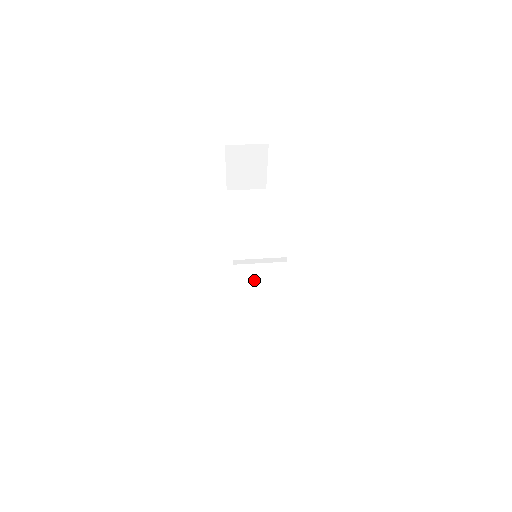
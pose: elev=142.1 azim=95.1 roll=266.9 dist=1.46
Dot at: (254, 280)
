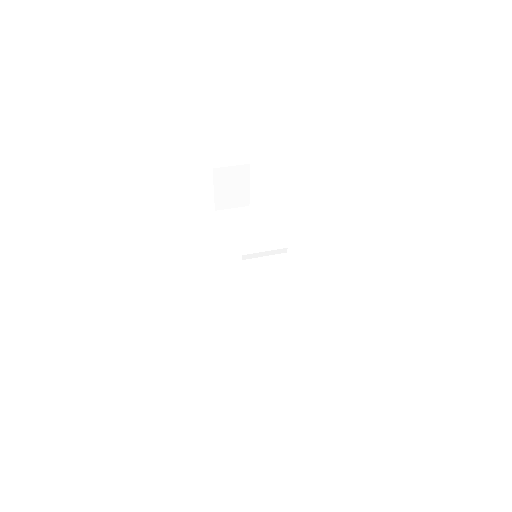
Dot at: (255, 280)
